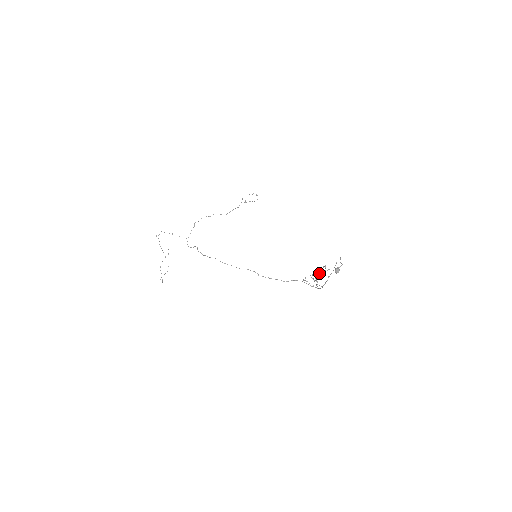
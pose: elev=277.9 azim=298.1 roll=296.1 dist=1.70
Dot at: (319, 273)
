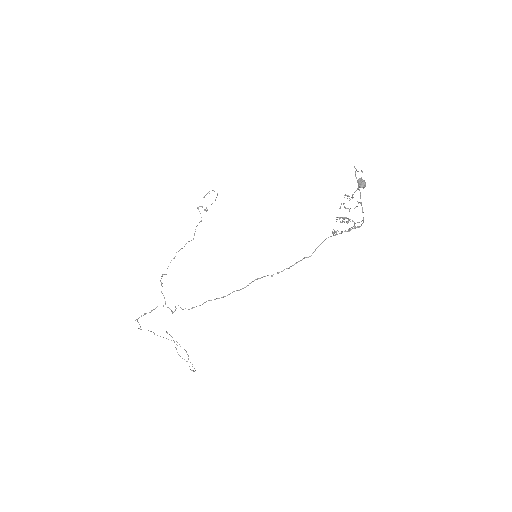
Dot at: occluded
